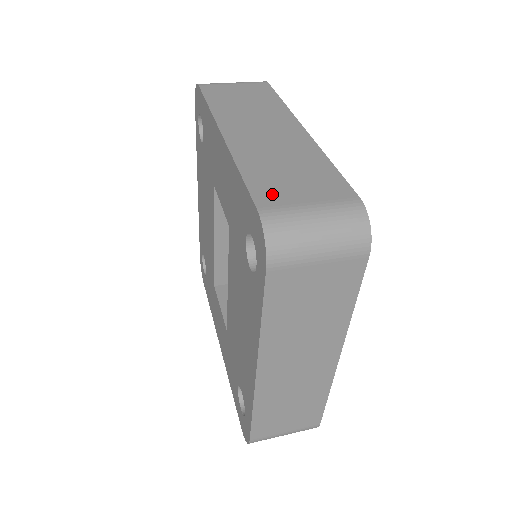
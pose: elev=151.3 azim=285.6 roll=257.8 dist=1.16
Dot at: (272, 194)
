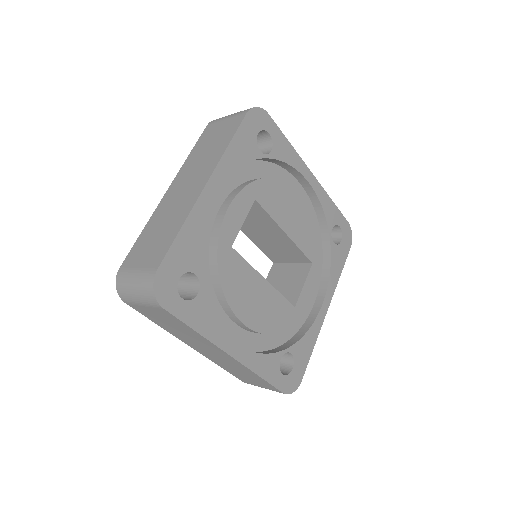
Dot at: (133, 257)
